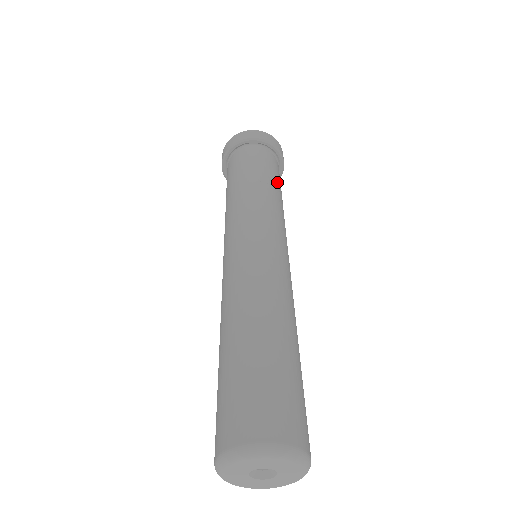
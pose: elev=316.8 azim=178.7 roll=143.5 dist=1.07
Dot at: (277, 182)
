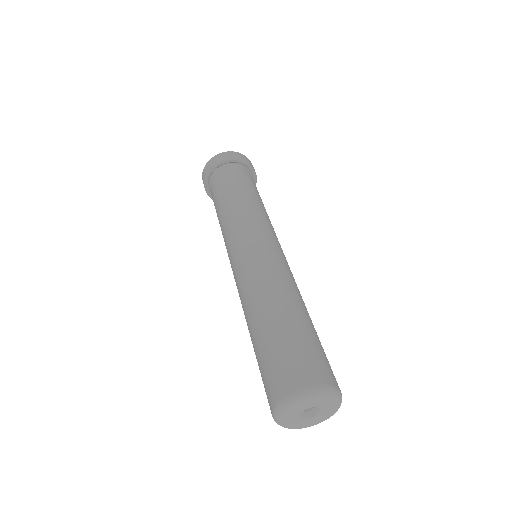
Dot at: (239, 187)
